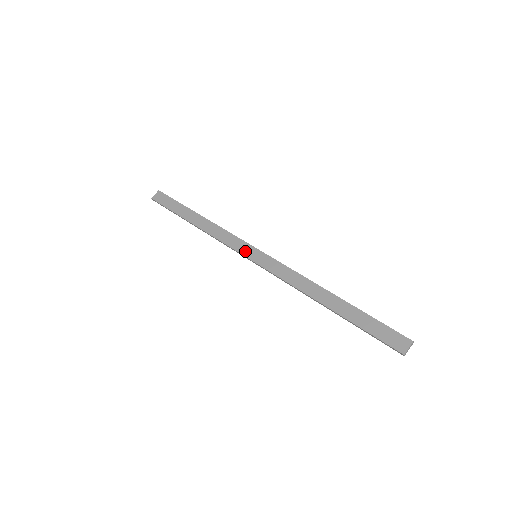
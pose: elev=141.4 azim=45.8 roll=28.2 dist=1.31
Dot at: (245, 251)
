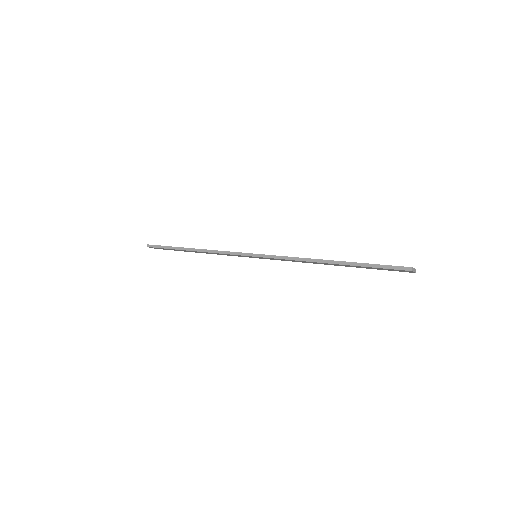
Dot at: (246, 253)
